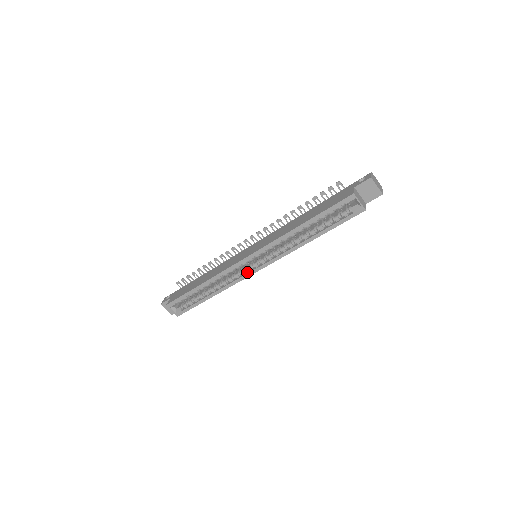
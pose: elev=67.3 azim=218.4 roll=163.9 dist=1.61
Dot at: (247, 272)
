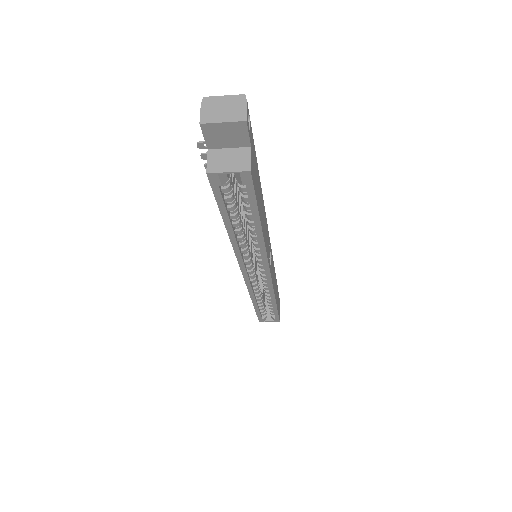
Dot at: occluded
